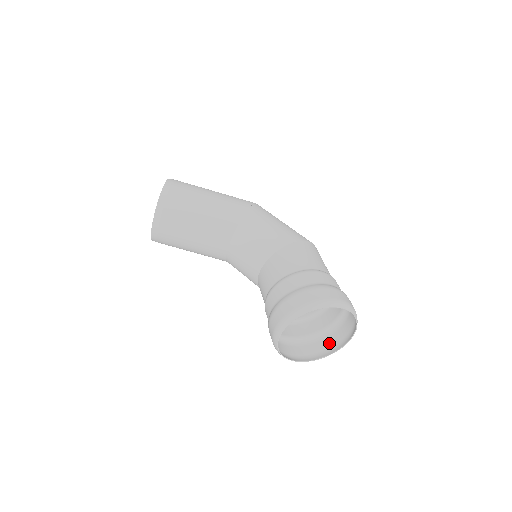
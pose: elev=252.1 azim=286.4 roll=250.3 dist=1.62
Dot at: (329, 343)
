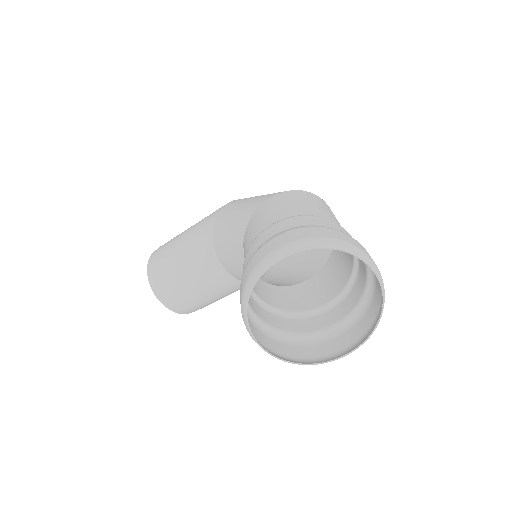
Dot at: (377, 300)
